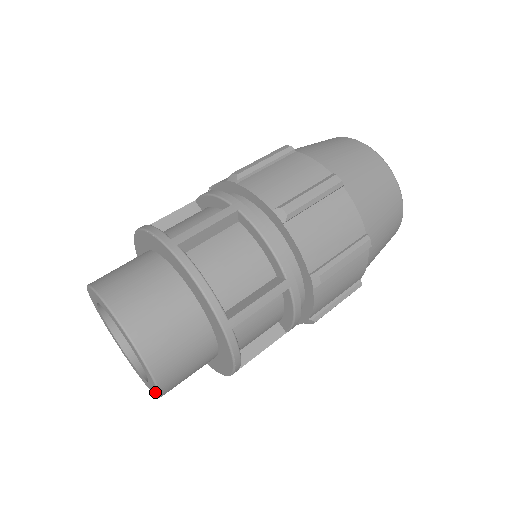
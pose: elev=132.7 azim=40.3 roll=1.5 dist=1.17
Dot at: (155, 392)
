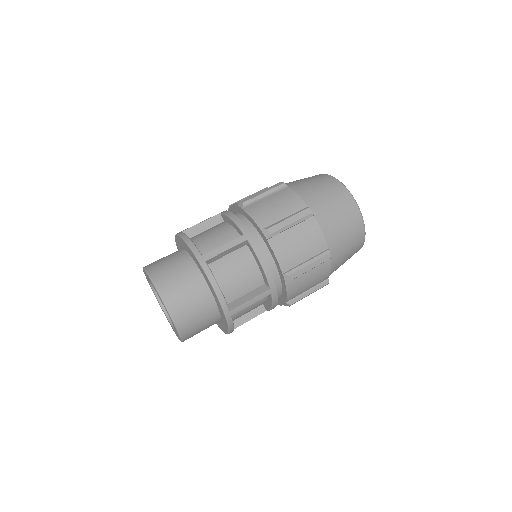
Dot at: (174, 326)
